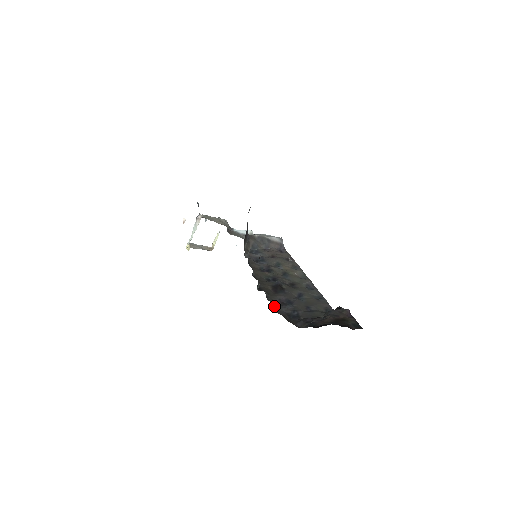
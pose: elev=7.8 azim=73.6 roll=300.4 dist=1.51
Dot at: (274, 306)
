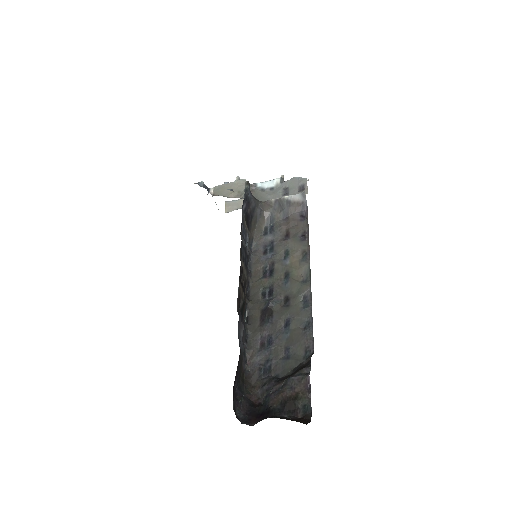
Dot at: (248, 357)
